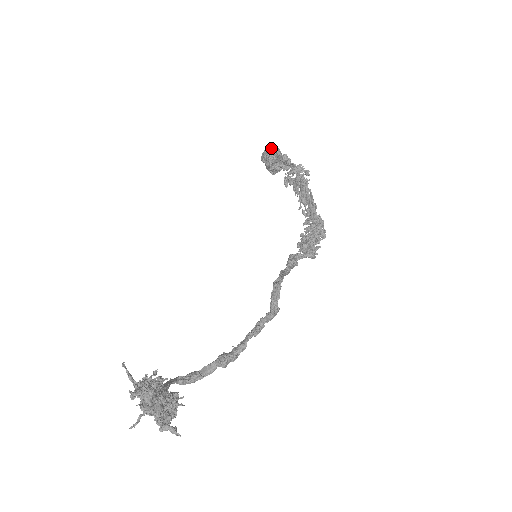
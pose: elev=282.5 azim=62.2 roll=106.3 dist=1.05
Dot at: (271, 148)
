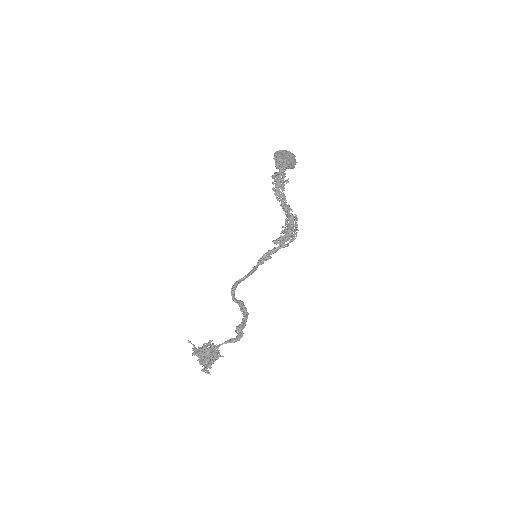
Dot at: (273, 158)
